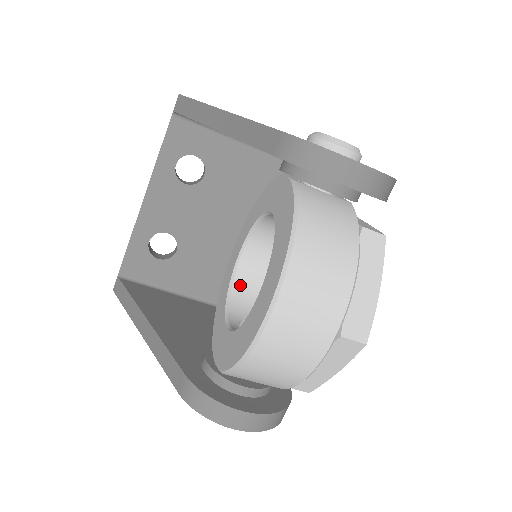
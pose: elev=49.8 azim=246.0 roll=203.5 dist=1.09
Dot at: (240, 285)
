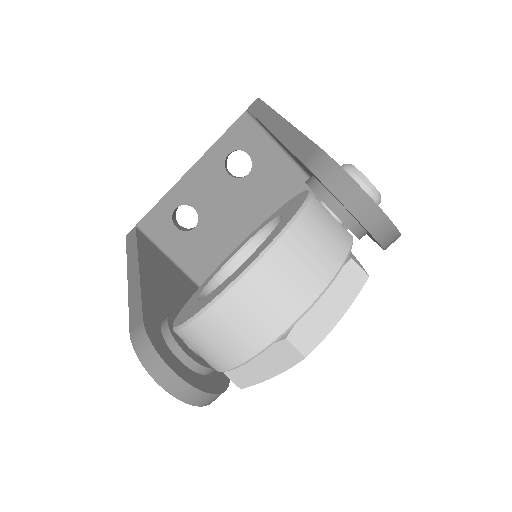
Dot at: (230, 273)
